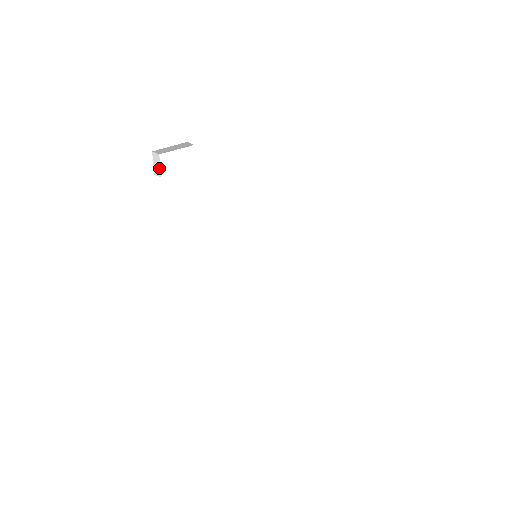
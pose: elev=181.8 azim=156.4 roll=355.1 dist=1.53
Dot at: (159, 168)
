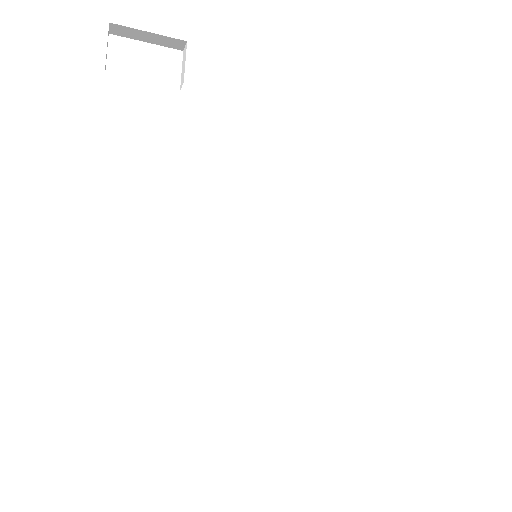
Dot at: (106, 57)
